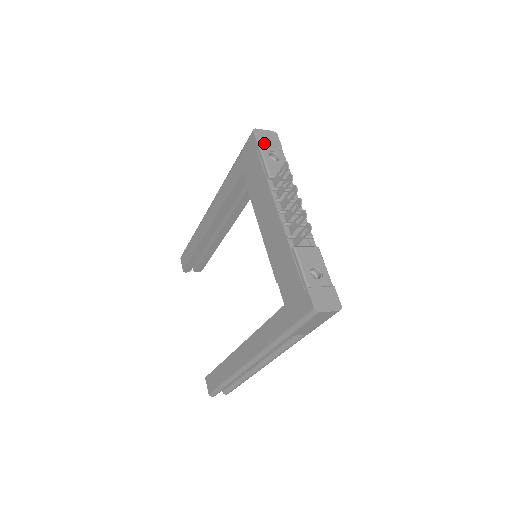
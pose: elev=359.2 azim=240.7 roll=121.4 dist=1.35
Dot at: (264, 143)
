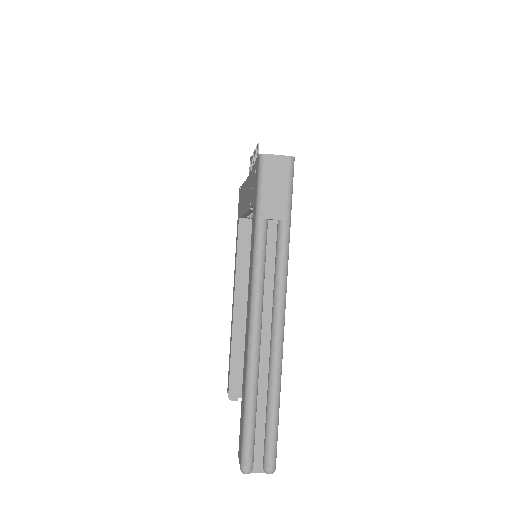
Dot at: occluded
